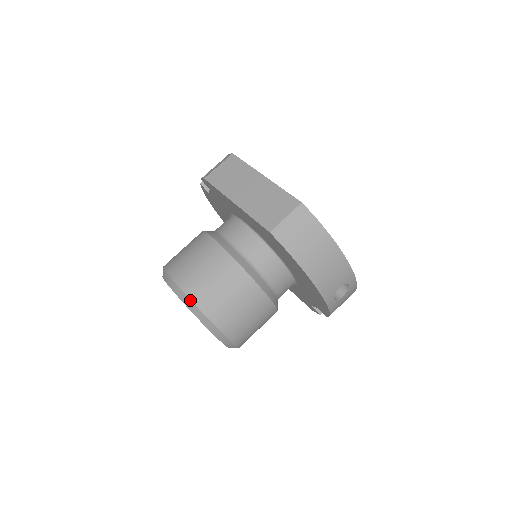
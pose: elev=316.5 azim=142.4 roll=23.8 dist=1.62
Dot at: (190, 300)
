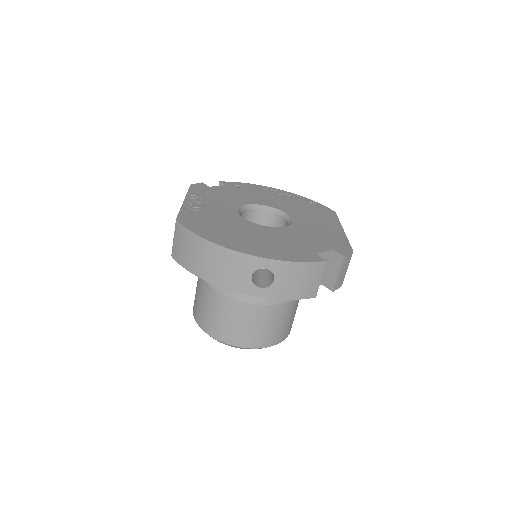
Dot at: (195, 320)
